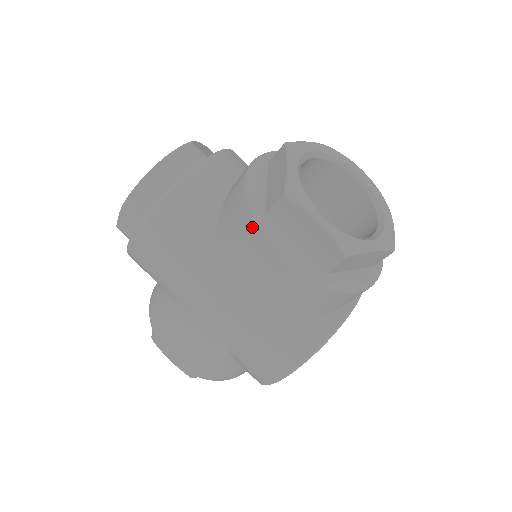
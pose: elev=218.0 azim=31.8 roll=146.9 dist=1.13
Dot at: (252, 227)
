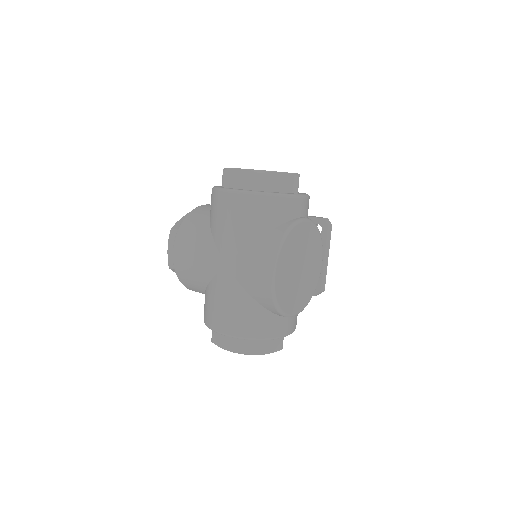
Dot at: (216, 193)
